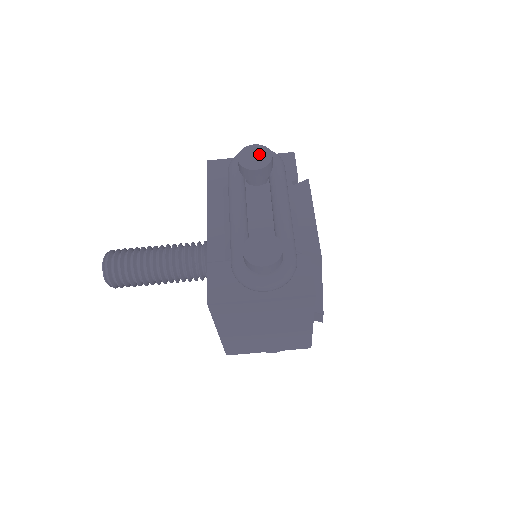
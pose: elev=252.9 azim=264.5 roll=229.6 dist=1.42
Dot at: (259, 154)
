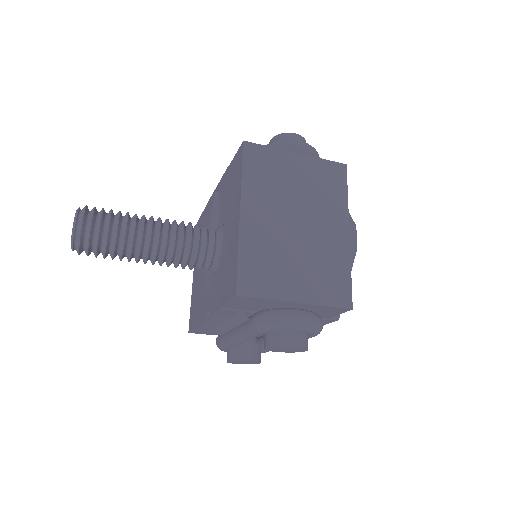
Dot at: (293, 350)
